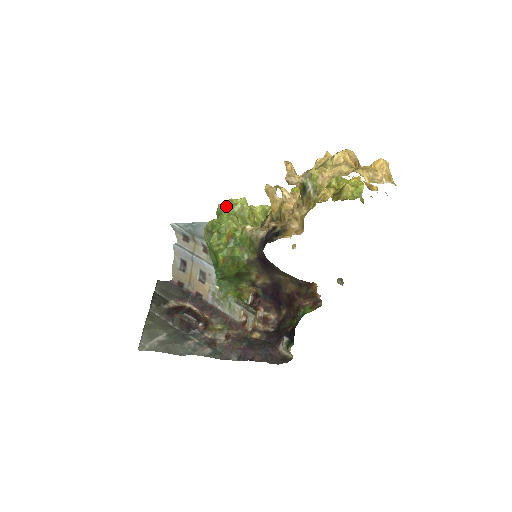
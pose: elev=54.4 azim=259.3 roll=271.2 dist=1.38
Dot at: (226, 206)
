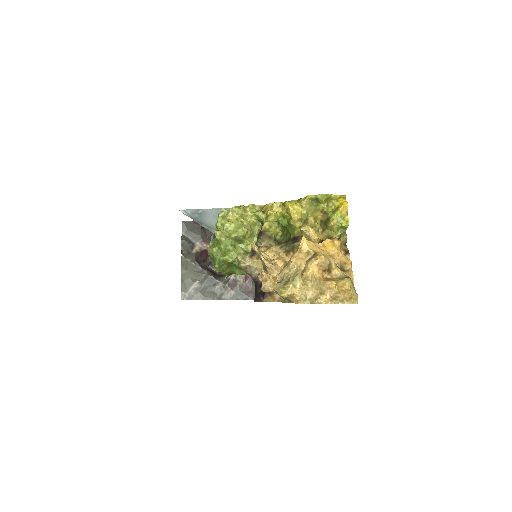
Dot at: (222, 233)
